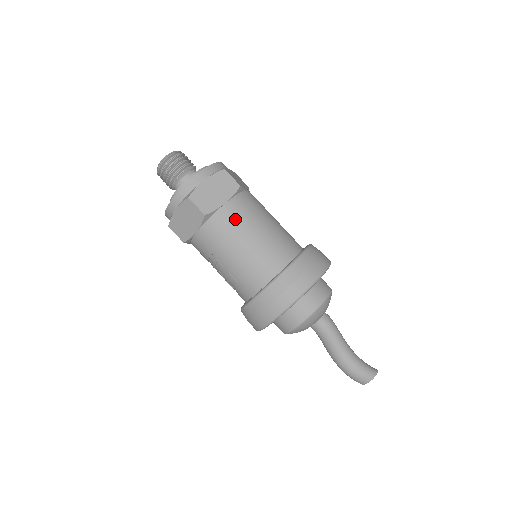
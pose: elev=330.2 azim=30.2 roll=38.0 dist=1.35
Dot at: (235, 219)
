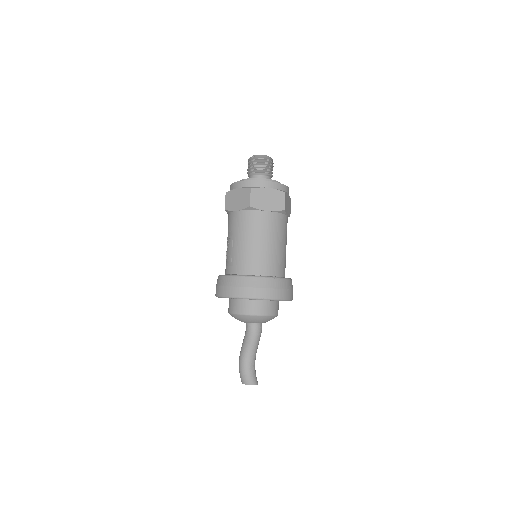
Dot at: (264, 224)
